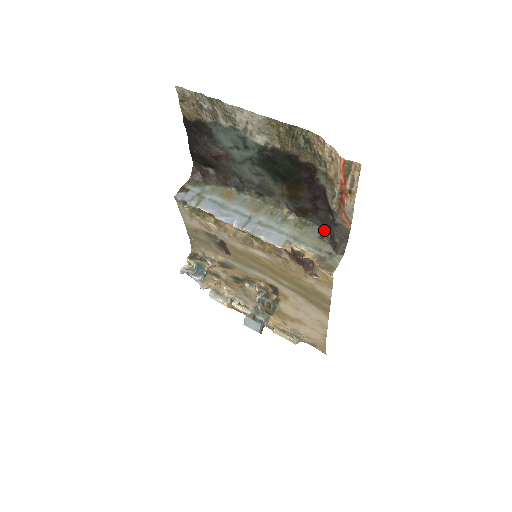
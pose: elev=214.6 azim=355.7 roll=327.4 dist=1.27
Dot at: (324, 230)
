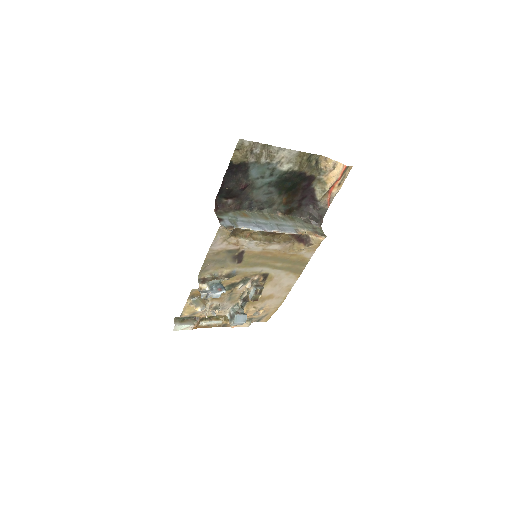
Dot at: (303, 218)
